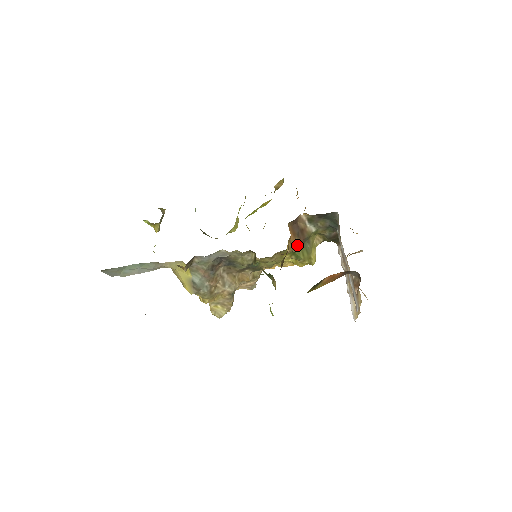
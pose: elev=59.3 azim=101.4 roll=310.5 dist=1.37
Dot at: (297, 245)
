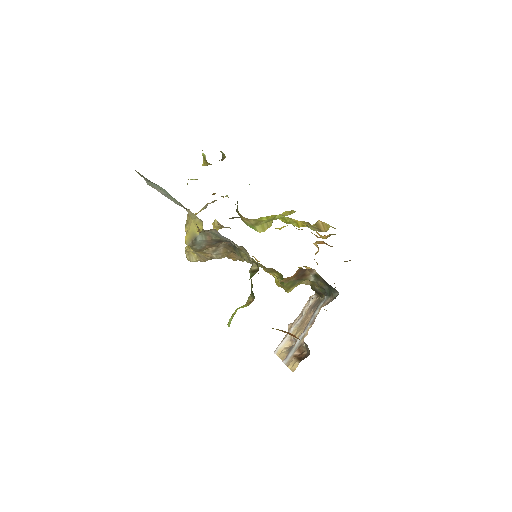
Dot at: (291, 280)
